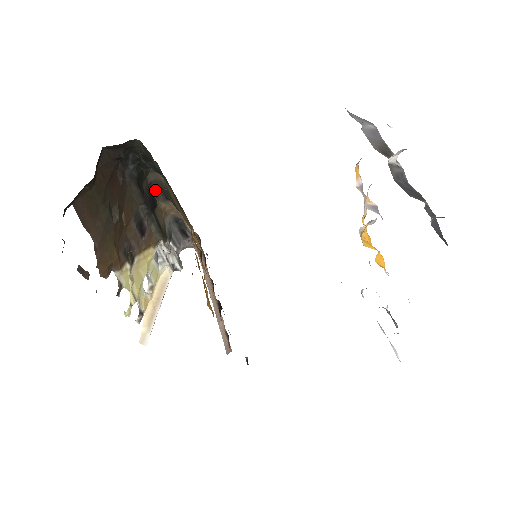
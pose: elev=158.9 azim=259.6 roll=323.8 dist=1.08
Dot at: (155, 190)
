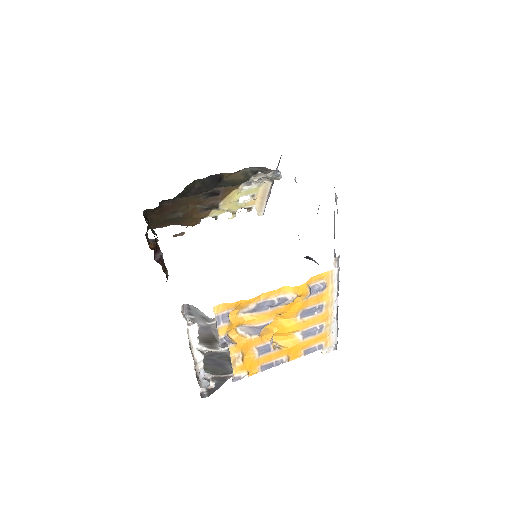
Dot at: occluded
